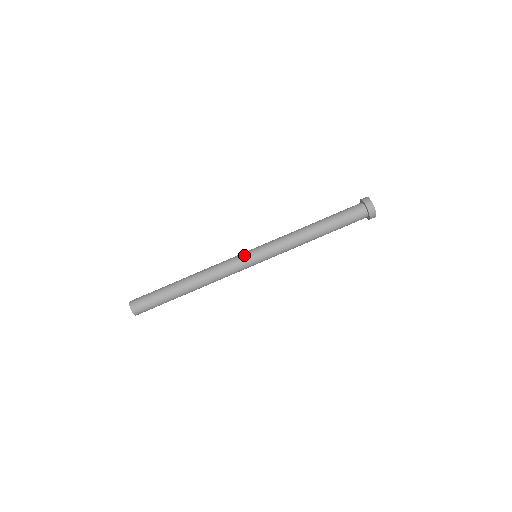
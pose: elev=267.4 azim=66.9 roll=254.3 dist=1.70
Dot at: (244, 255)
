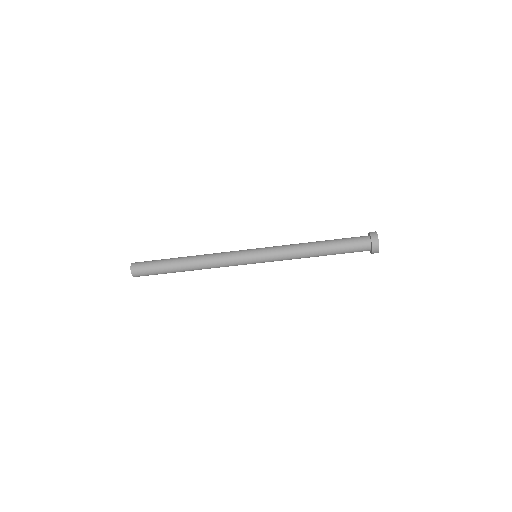
Dot at: (246, 263)
